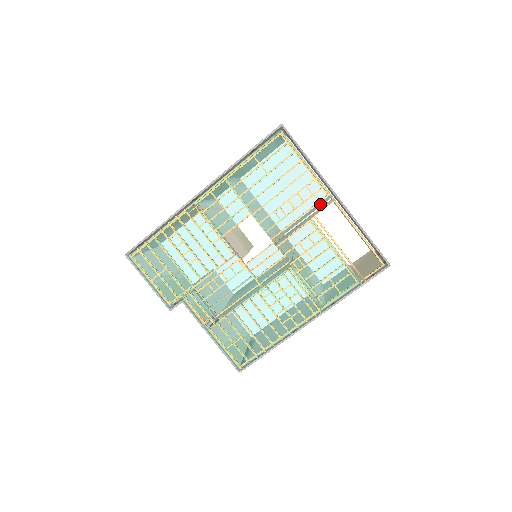
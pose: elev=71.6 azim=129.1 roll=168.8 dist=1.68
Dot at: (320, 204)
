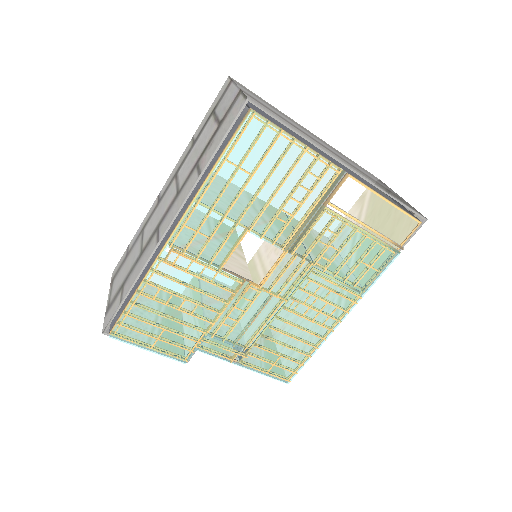
Dot at: (332, 187)
